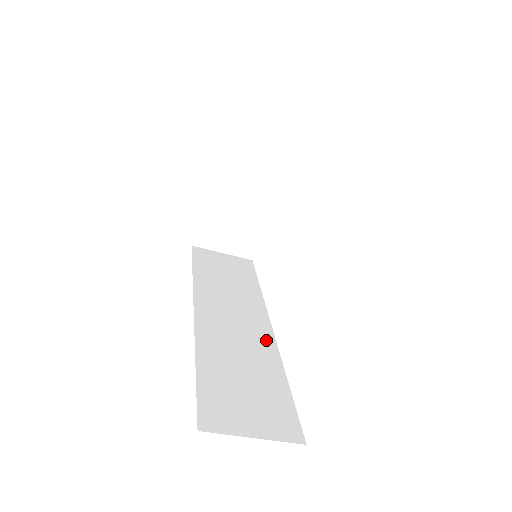
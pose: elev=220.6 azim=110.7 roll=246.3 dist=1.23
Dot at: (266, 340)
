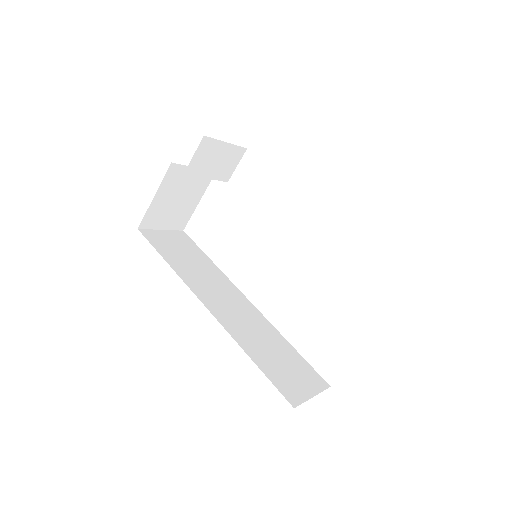
Dot at: (257, 315)
